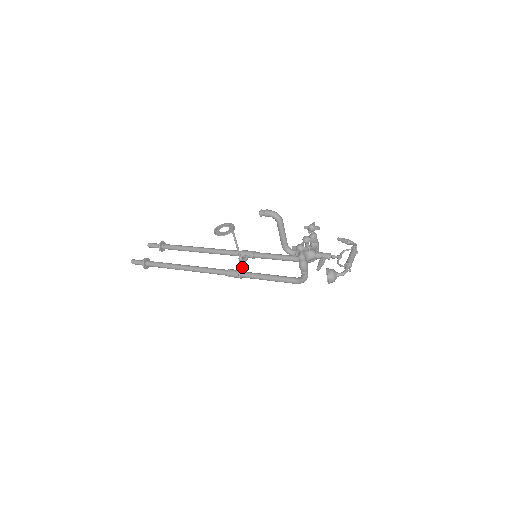
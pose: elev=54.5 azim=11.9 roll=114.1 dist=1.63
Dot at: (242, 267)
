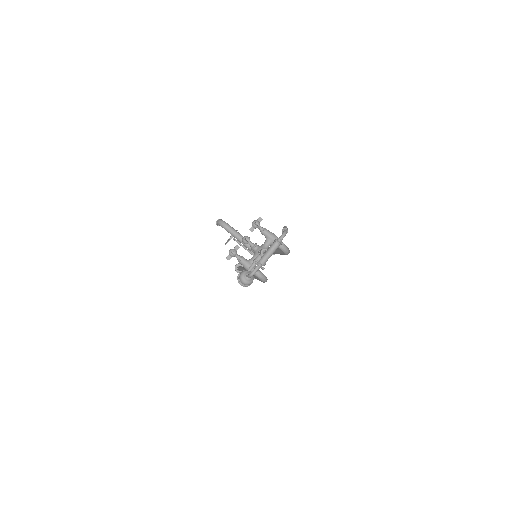
Dot at: occluded
